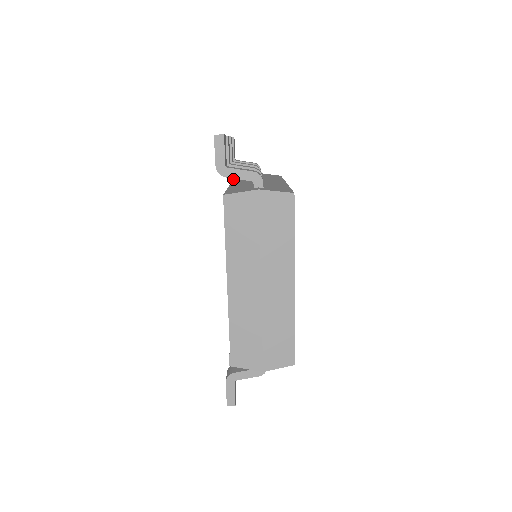
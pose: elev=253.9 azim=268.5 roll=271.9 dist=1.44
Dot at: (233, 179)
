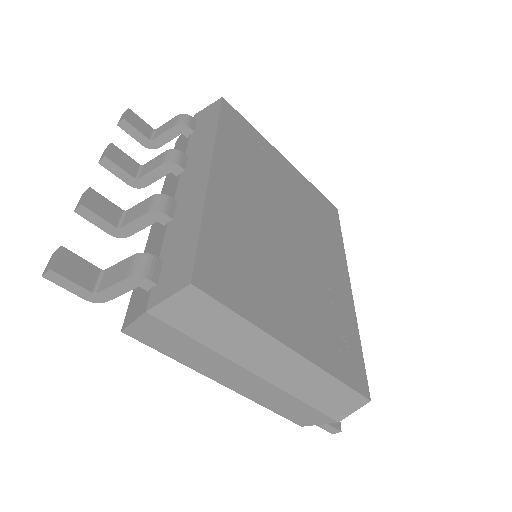
Dot at: occluded
